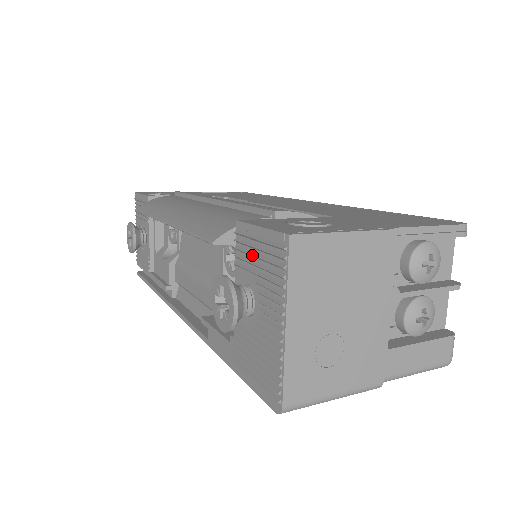
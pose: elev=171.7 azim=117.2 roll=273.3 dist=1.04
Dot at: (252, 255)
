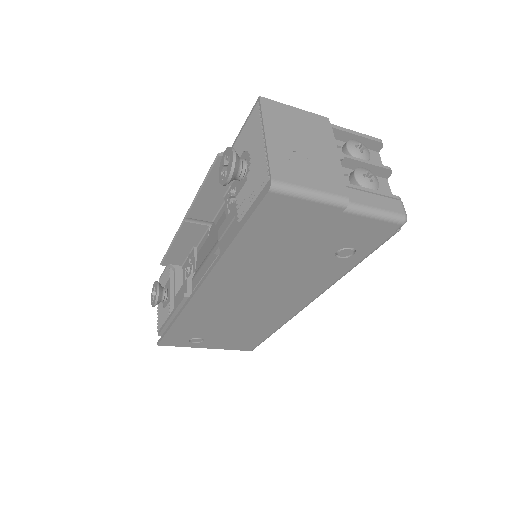
Dot at: (242, 138)
